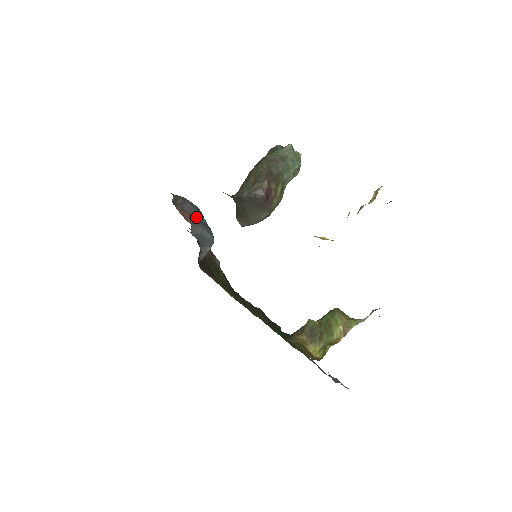
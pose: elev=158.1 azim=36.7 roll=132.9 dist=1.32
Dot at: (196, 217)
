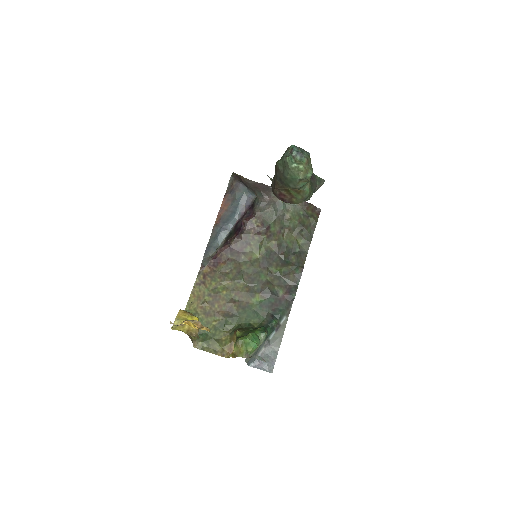
Dot at: (231, 210)
